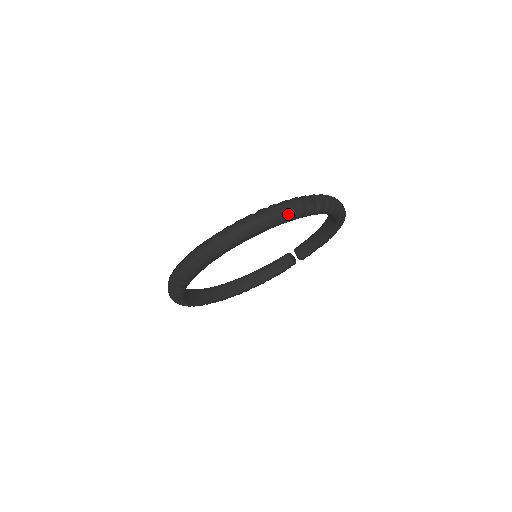
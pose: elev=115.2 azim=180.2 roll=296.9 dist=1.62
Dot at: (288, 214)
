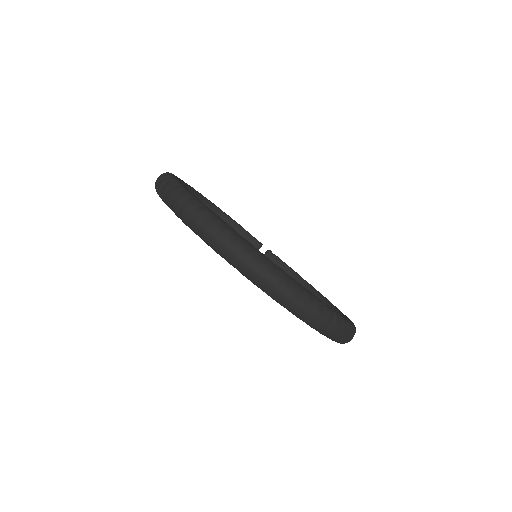
Dot at: (332, 336)
